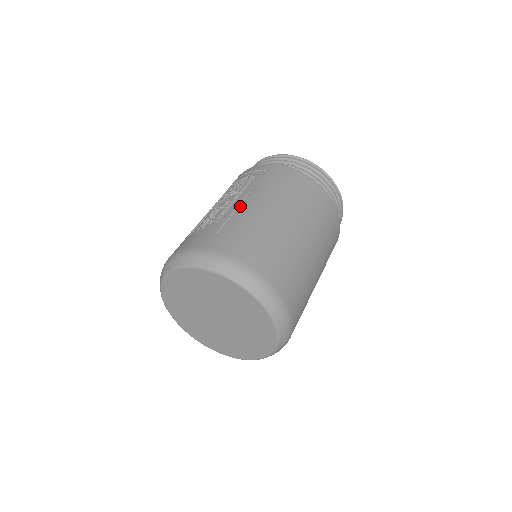
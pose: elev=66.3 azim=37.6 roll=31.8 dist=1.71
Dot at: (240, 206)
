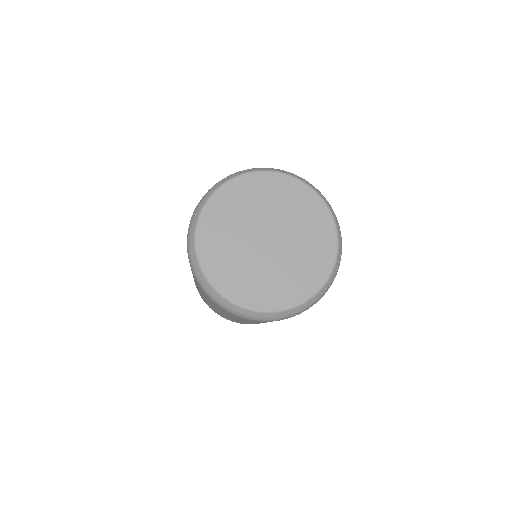
Dot at: occluded
